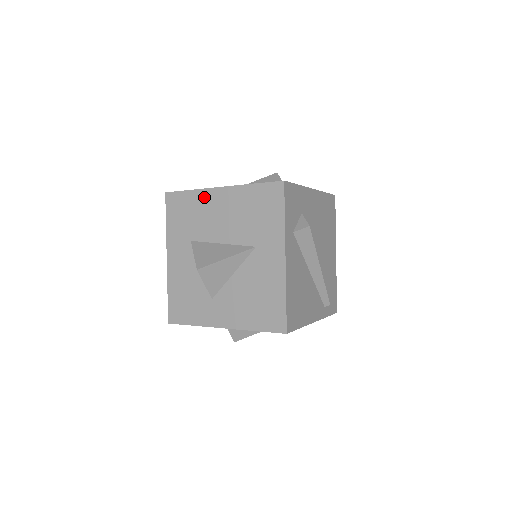
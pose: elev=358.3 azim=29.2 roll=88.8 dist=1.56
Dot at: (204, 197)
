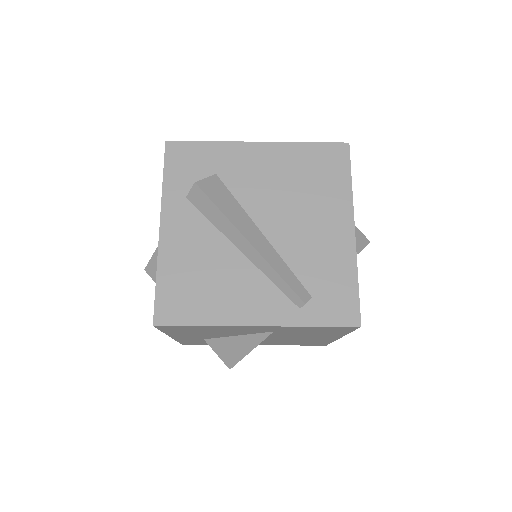
Dot at: occluded
